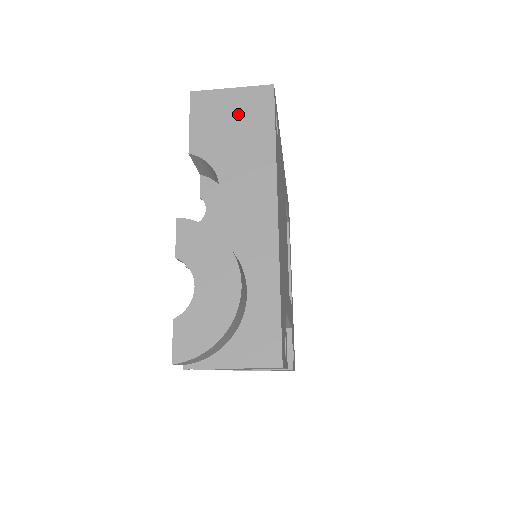
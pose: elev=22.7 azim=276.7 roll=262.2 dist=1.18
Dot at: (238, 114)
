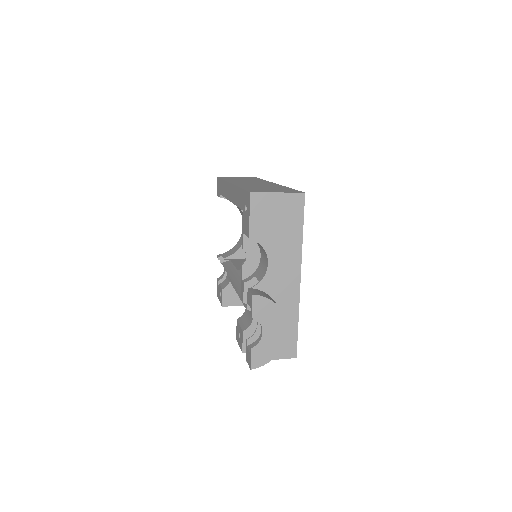
Dot at: (281, 213)
